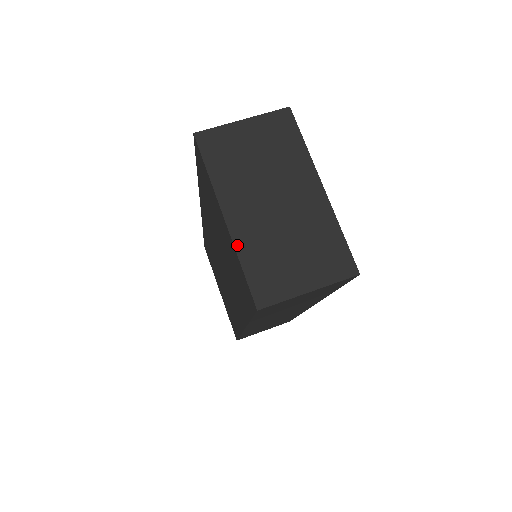
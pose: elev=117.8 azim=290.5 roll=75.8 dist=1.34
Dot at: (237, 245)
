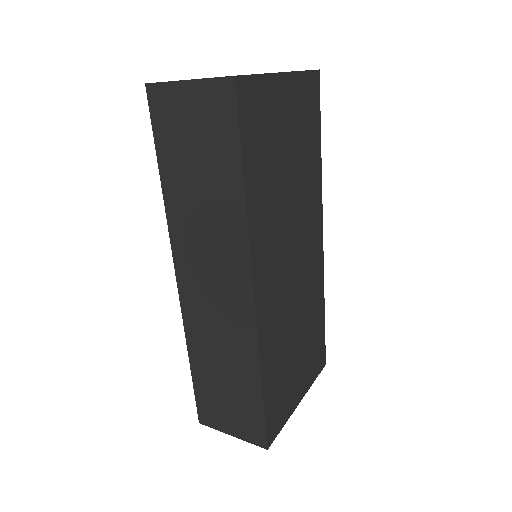
Dot at: occluded
